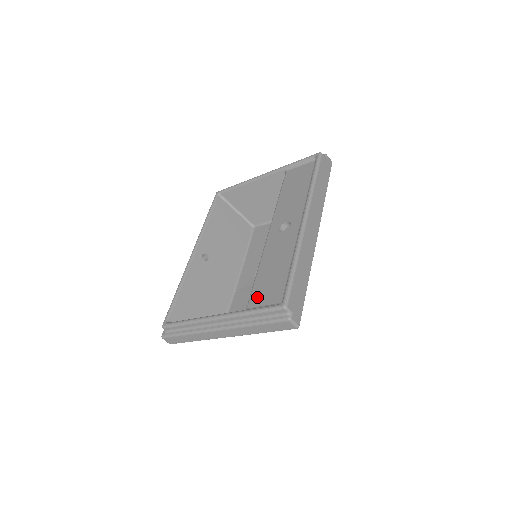
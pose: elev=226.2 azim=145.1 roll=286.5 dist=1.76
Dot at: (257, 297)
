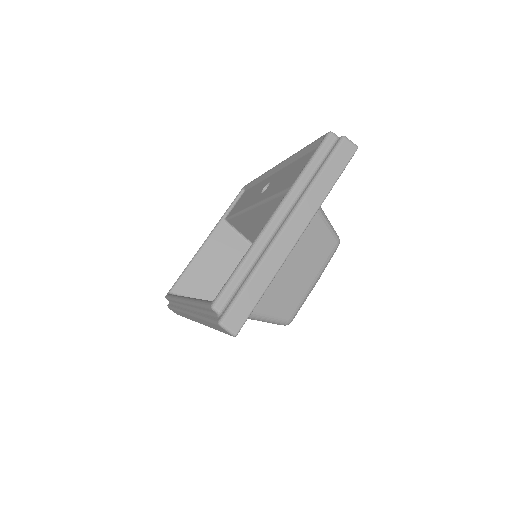
Dot at: occluded
